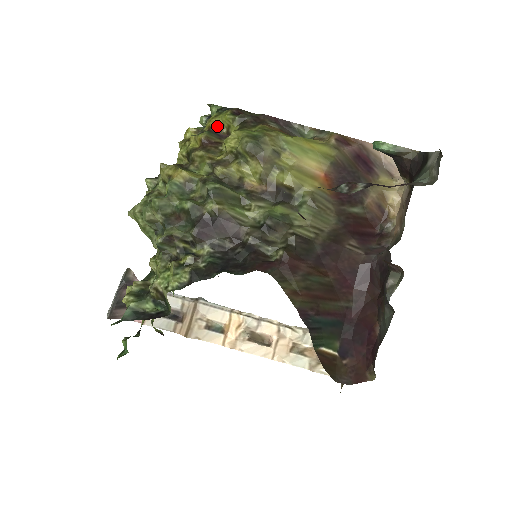
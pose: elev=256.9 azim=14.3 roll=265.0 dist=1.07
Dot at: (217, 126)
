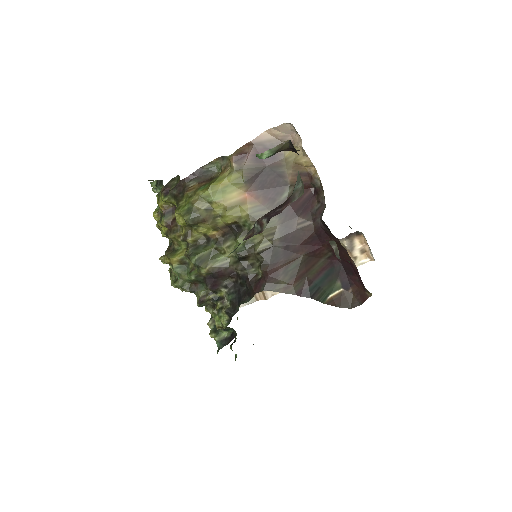
Dot at: (165, 207)
